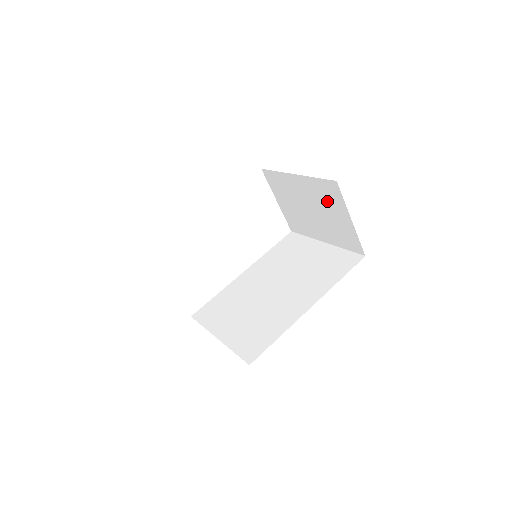
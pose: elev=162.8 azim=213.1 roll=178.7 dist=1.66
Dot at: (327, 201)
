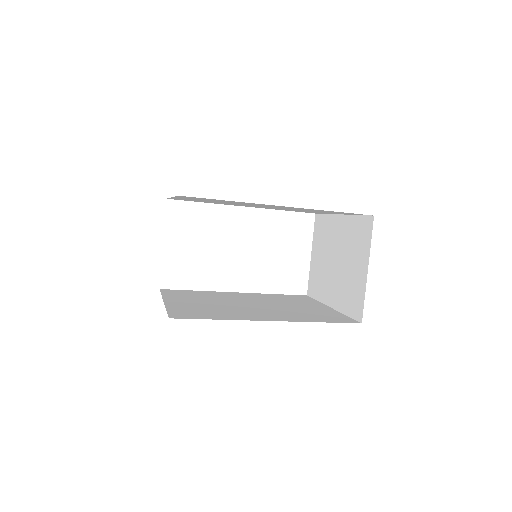
Dot at: (355, 246)
